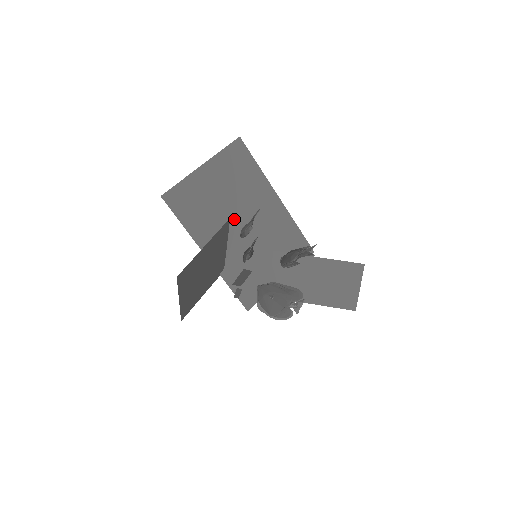
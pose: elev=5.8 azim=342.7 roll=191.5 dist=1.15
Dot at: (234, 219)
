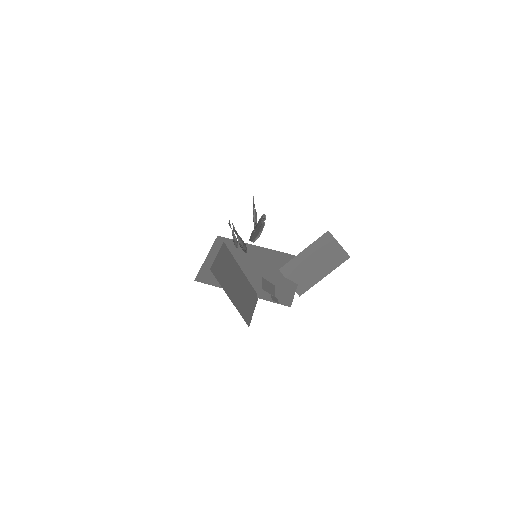
Dot at: (243, 269)
